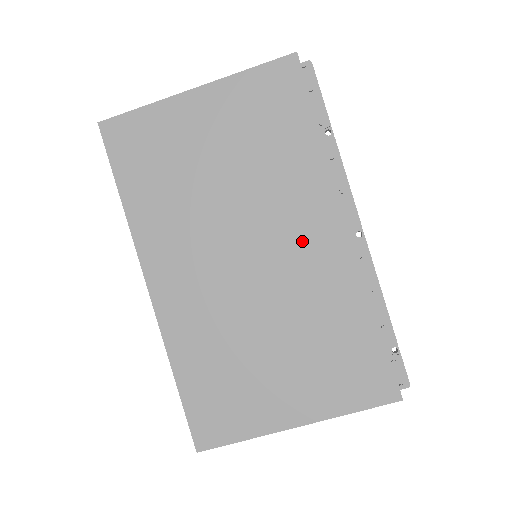
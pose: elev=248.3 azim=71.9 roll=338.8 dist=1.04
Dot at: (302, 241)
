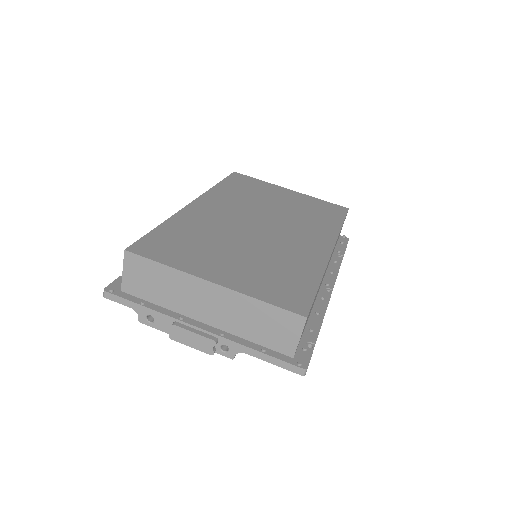
Dot at: (300, 238)
